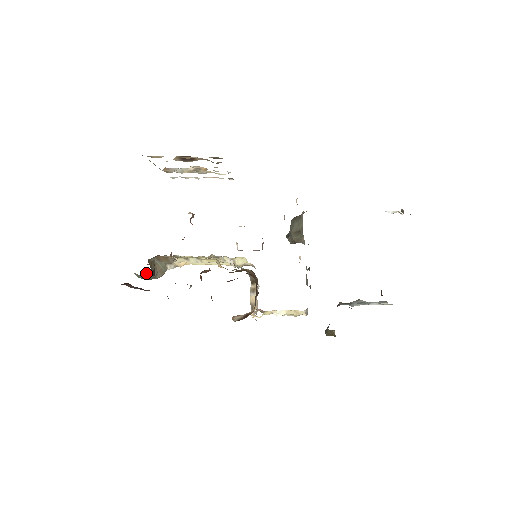
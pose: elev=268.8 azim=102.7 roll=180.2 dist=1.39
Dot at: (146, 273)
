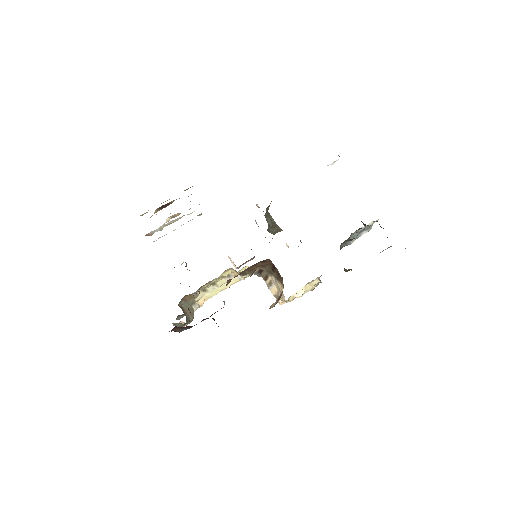
Dot at: occluded
